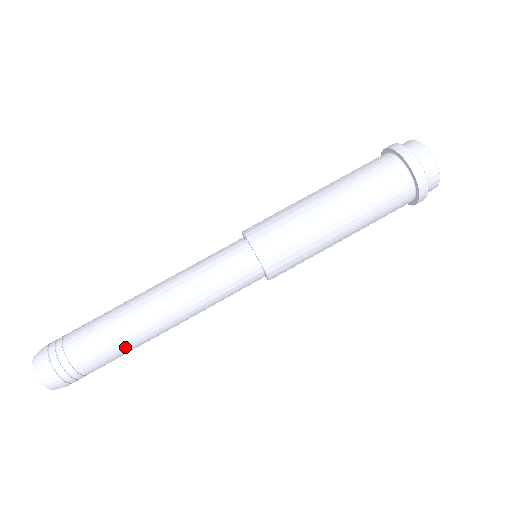
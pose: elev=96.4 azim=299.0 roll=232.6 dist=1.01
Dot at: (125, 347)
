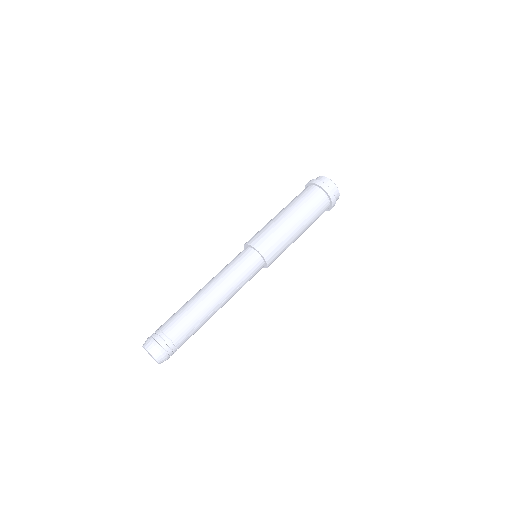
Dot at: (192, 315)
